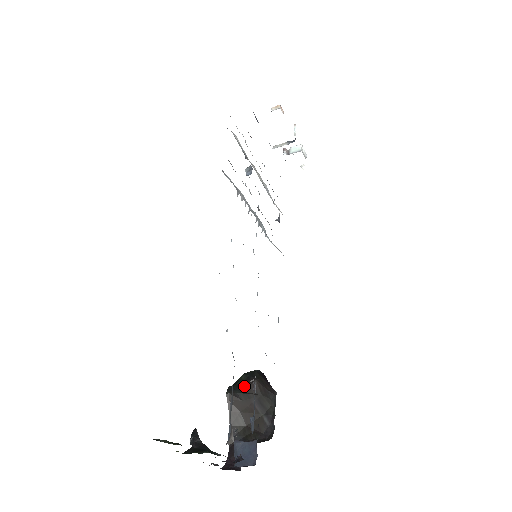
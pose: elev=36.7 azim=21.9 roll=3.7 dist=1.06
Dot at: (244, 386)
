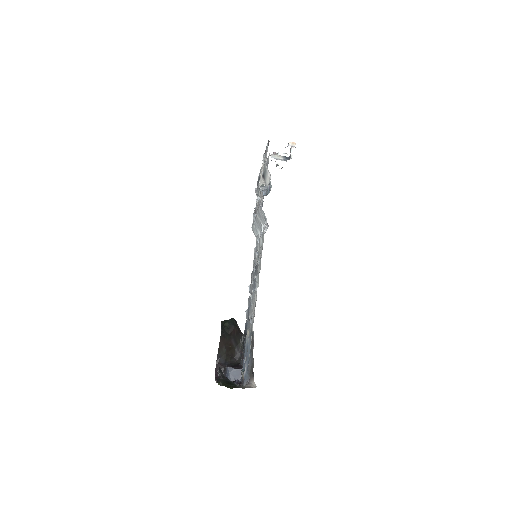
Dot at: (229, 331)
